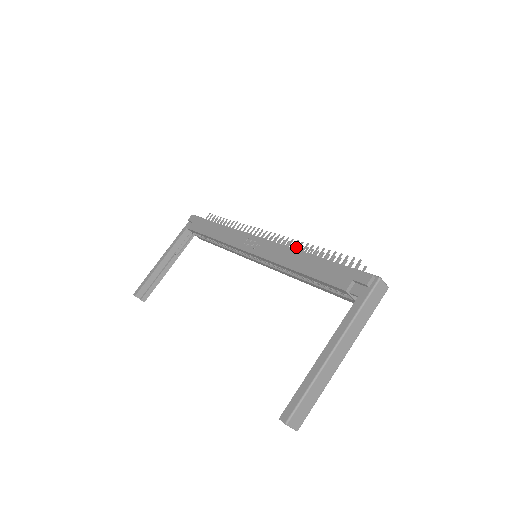
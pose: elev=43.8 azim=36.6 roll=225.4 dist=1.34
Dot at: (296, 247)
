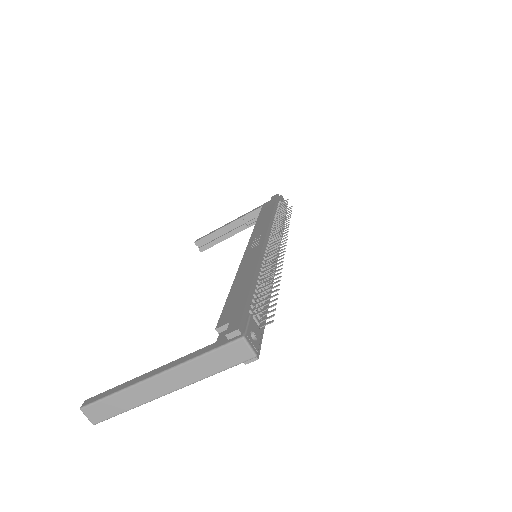
Dot at: (278, 266)
